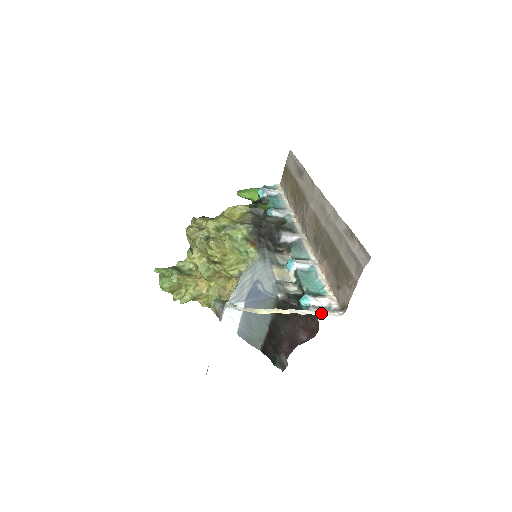
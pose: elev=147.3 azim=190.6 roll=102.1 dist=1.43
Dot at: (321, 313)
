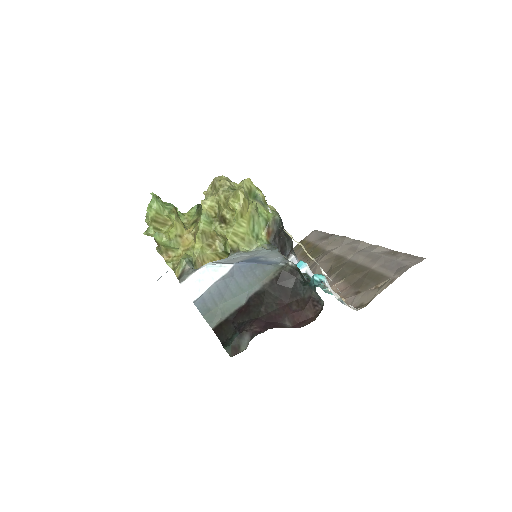
Dot at: occluded
